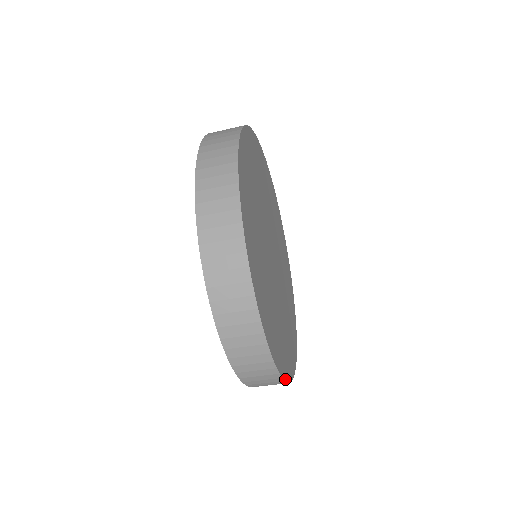
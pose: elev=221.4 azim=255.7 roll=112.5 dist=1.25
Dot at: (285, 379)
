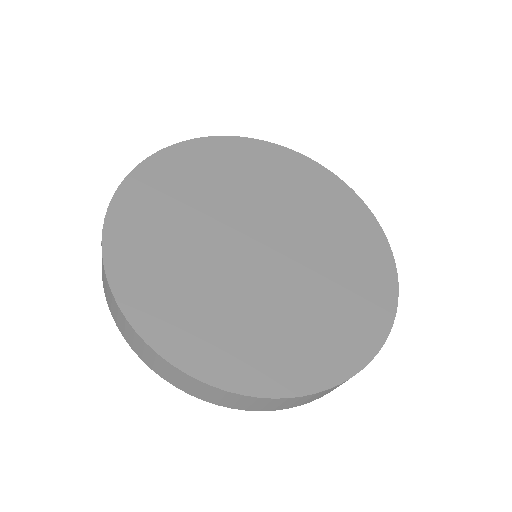
Dot at: (295, 394)
